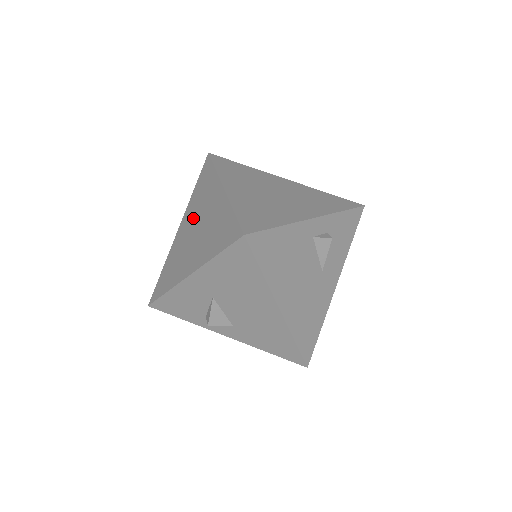
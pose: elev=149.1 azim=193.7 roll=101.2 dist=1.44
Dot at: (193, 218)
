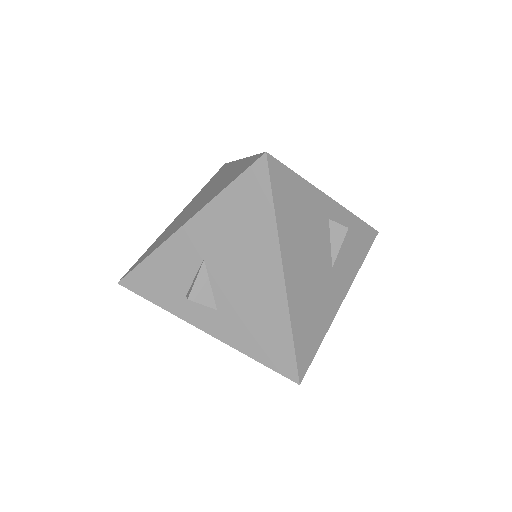
Dot at: (198, 198)
